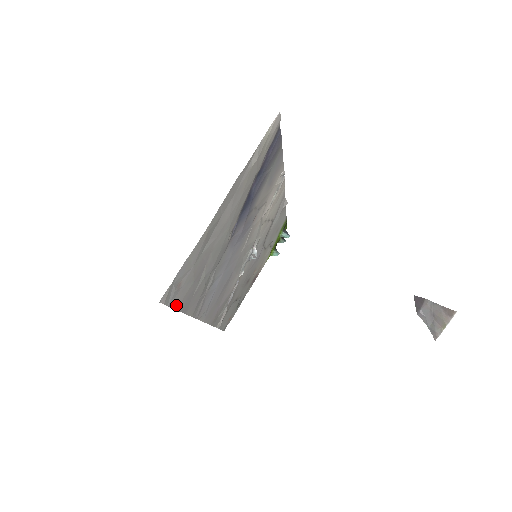
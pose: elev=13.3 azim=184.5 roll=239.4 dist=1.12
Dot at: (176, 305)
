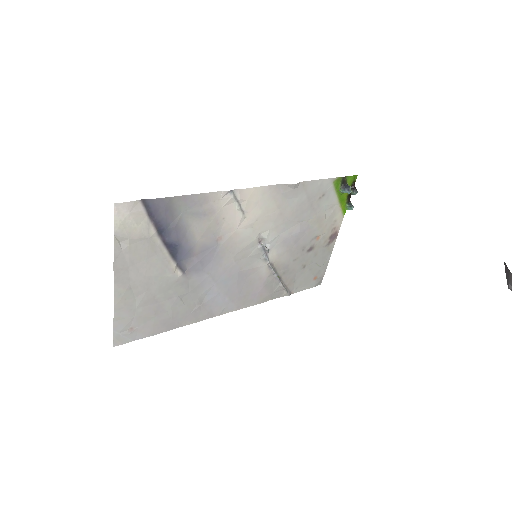
Dot at: (148, 334)
